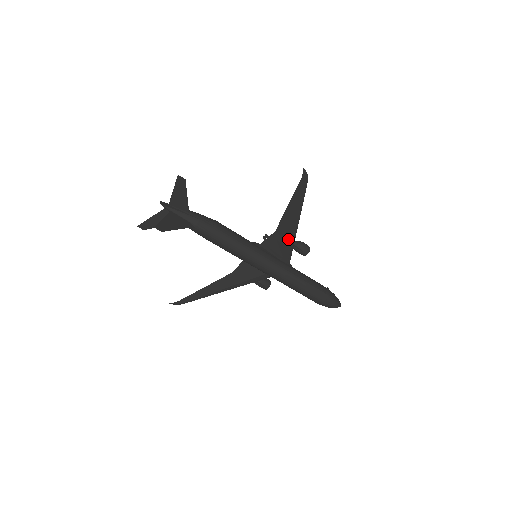
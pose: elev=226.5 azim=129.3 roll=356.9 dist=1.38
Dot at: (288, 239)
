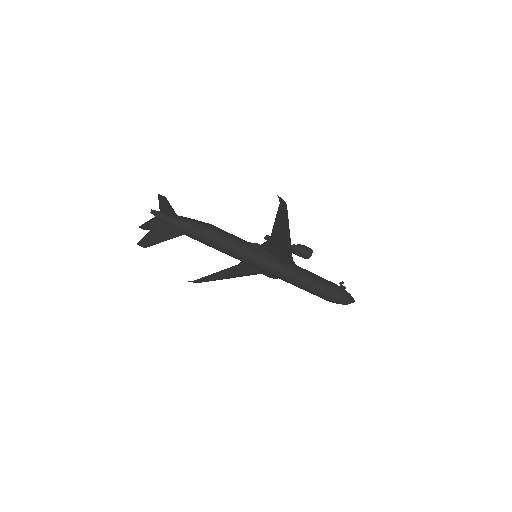
Dot at: (283, 247)
